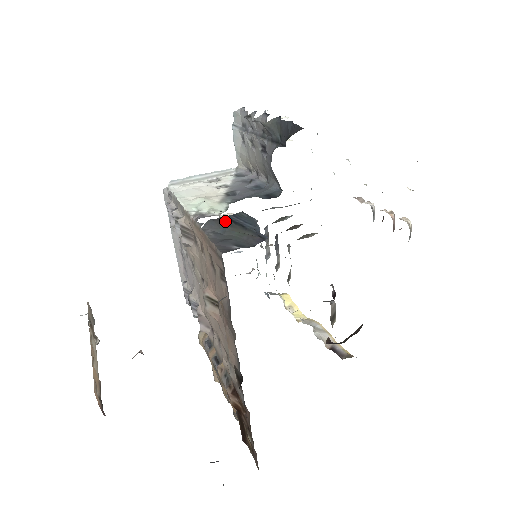
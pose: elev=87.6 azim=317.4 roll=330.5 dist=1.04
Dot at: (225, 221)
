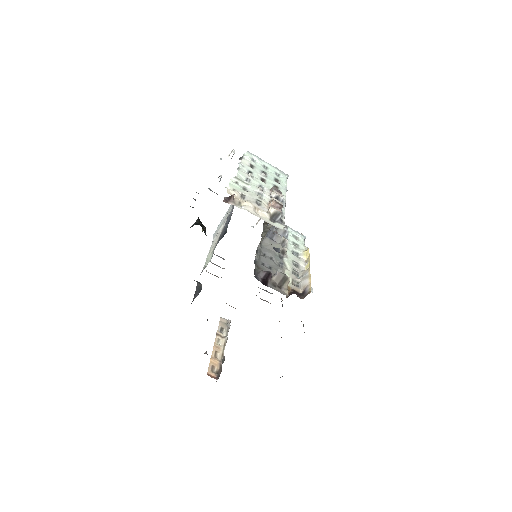
Dot at: occluded
